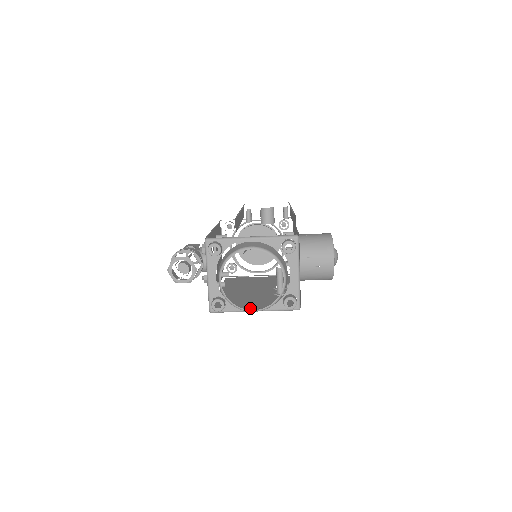
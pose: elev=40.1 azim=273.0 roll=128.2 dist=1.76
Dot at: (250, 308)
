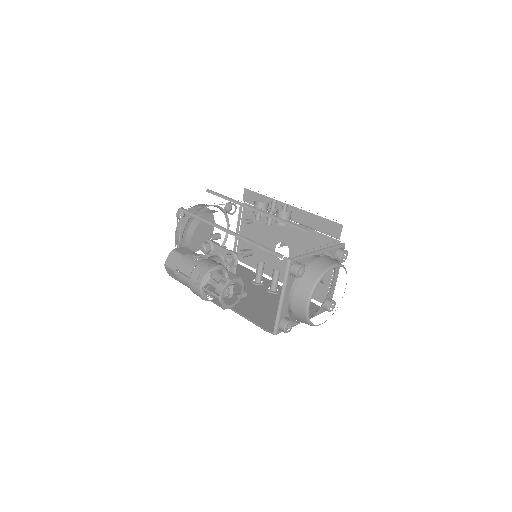
Dot at: (290, 318)
